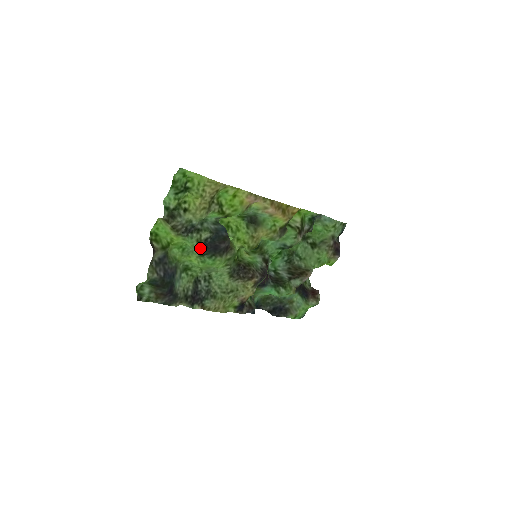
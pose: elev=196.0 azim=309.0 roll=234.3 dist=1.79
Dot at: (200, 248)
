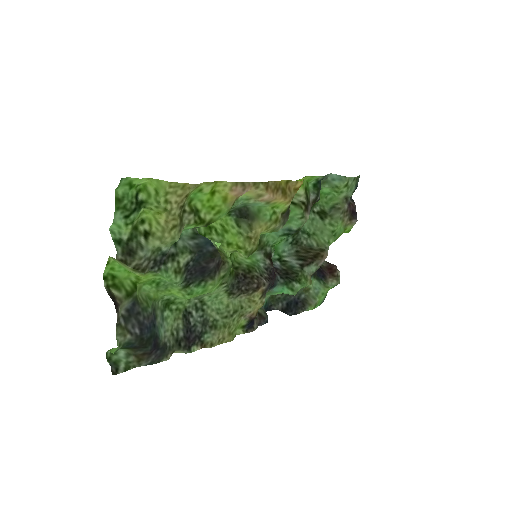
Dot at: (181, 279)
